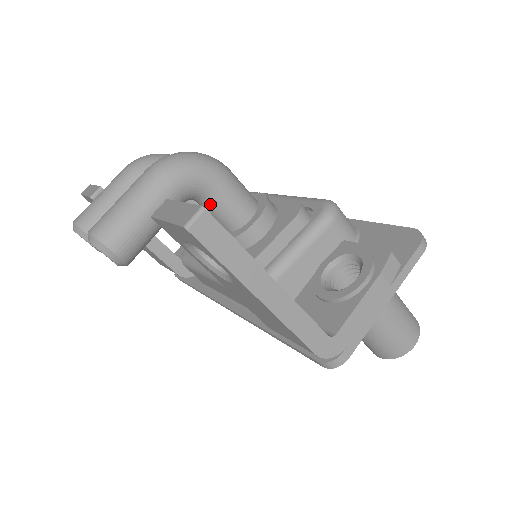
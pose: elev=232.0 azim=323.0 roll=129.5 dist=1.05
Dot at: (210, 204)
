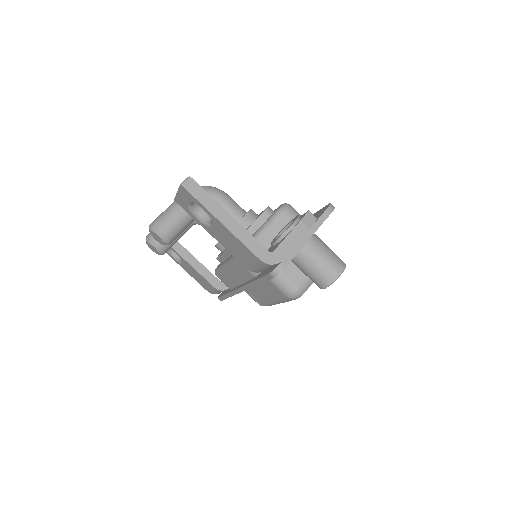
Dot at: occluded
